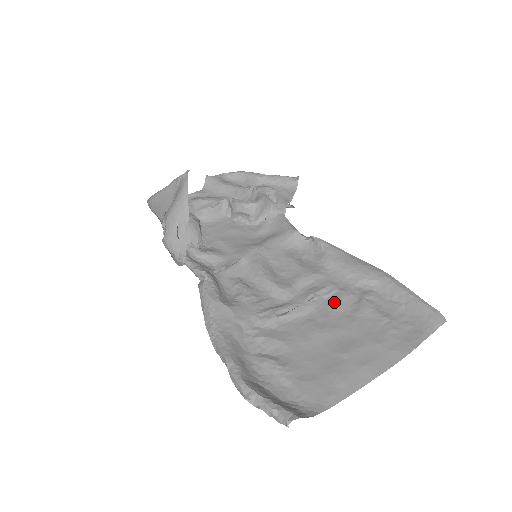
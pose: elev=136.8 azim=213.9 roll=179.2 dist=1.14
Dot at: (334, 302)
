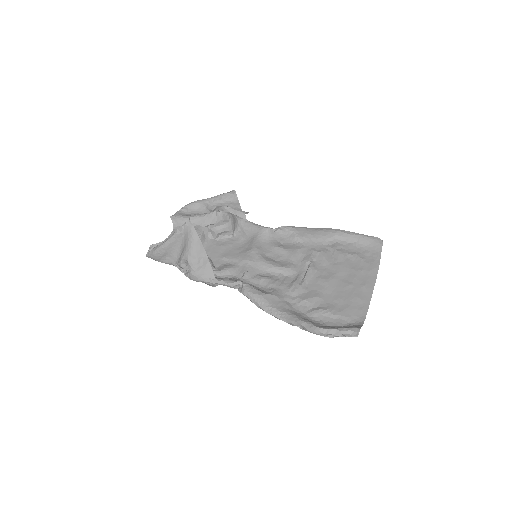
Dot at: (322, 260)
